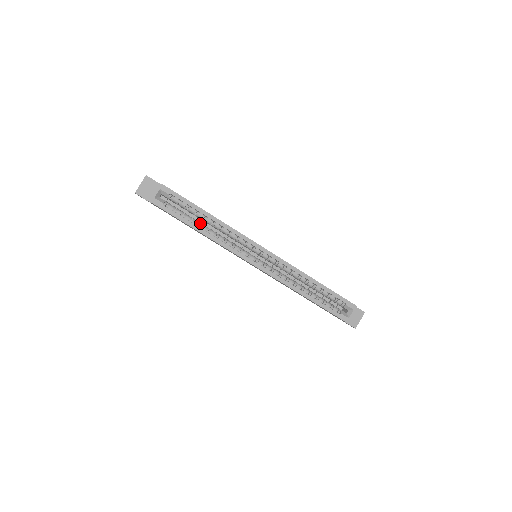
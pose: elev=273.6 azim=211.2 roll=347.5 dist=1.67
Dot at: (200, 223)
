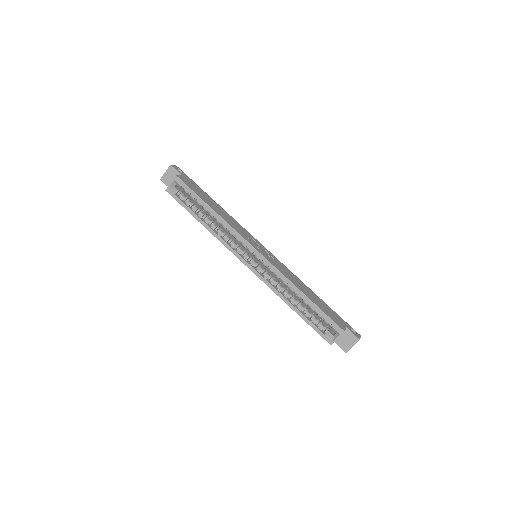
Dot at: occluded
